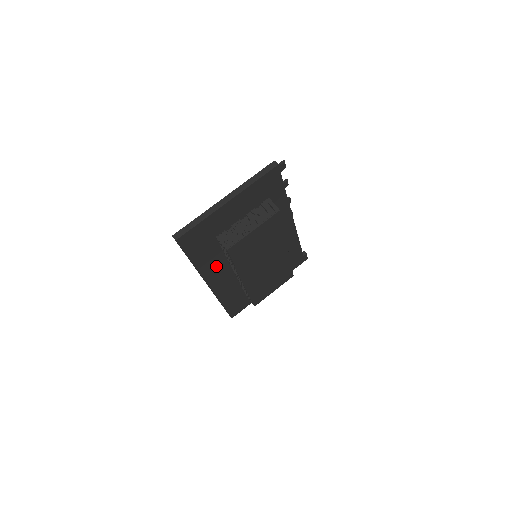
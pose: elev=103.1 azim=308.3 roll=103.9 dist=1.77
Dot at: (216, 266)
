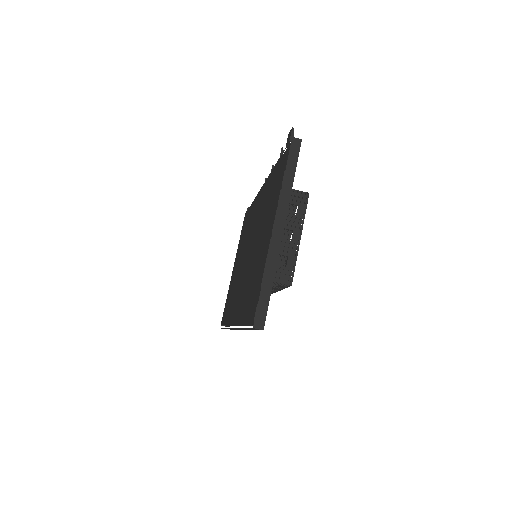
Dot at: occluded
